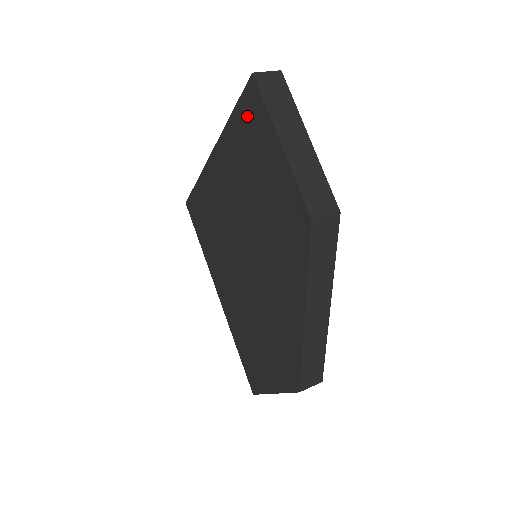
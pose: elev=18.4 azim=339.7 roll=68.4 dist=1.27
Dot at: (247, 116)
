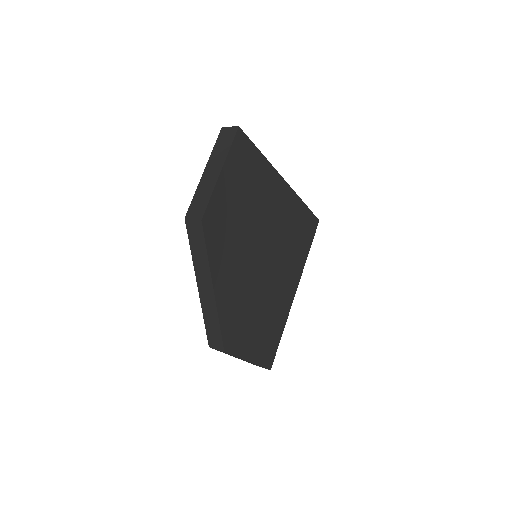
Dot at: occluded
